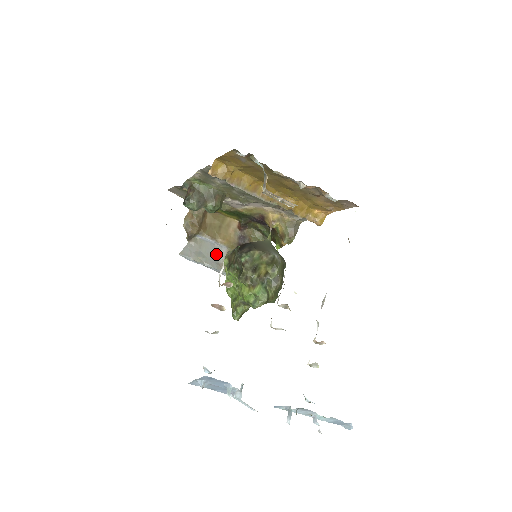
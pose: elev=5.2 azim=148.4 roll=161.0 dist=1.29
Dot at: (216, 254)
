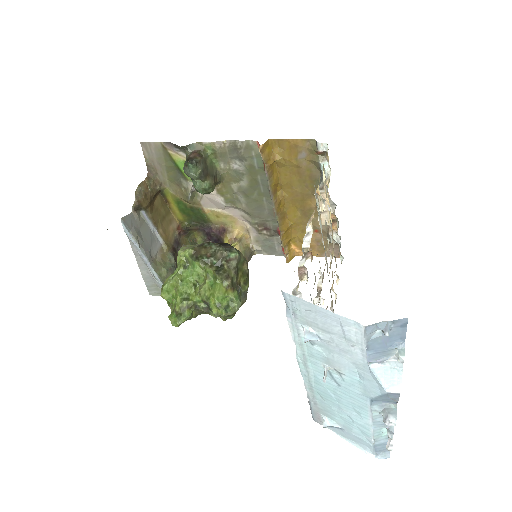
Dot at: (152, 243)
